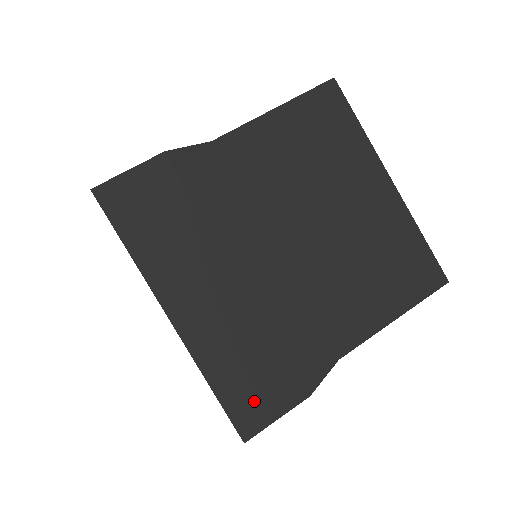
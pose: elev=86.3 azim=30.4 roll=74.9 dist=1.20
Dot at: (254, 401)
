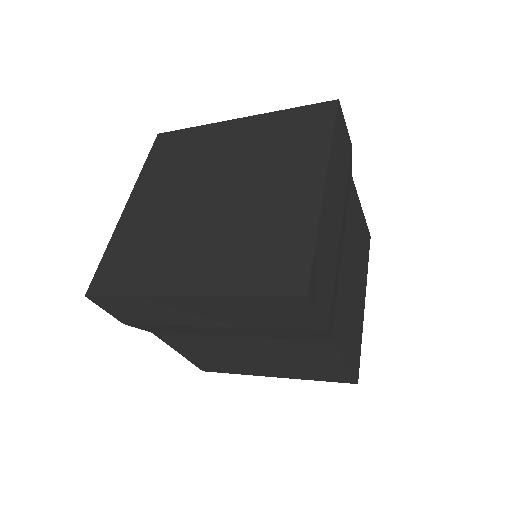
Dot at: (319, 284)
